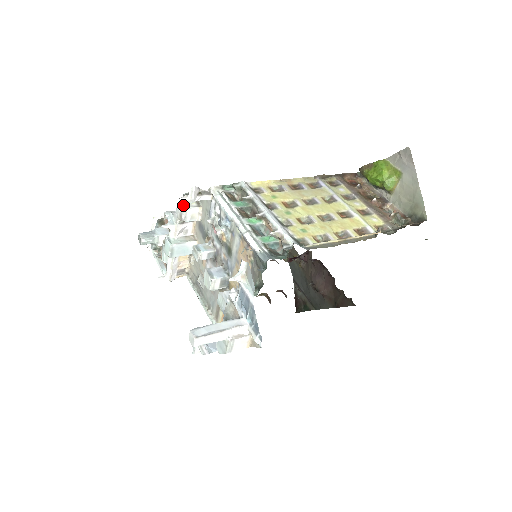
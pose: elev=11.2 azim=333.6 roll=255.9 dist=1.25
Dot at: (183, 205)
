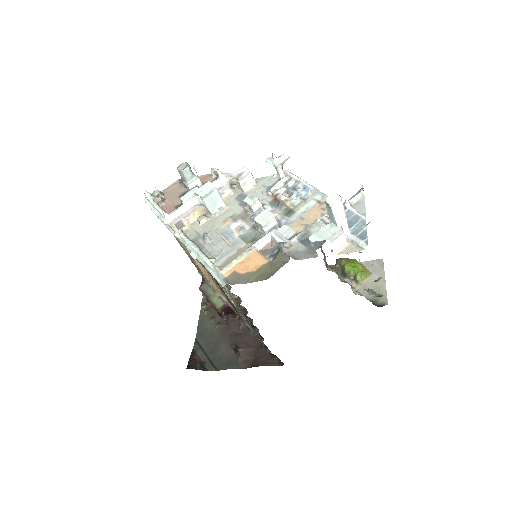
Dot at: (248, 169)
